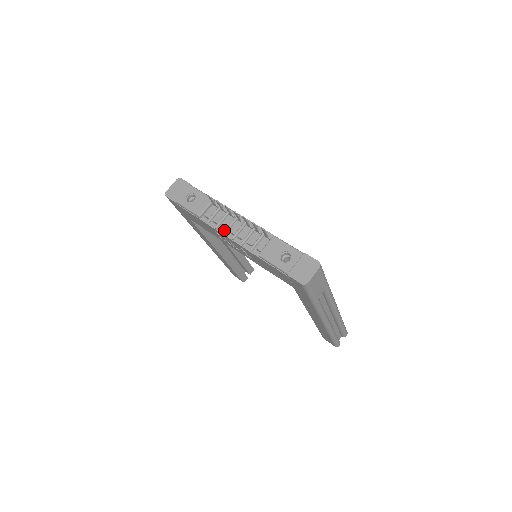
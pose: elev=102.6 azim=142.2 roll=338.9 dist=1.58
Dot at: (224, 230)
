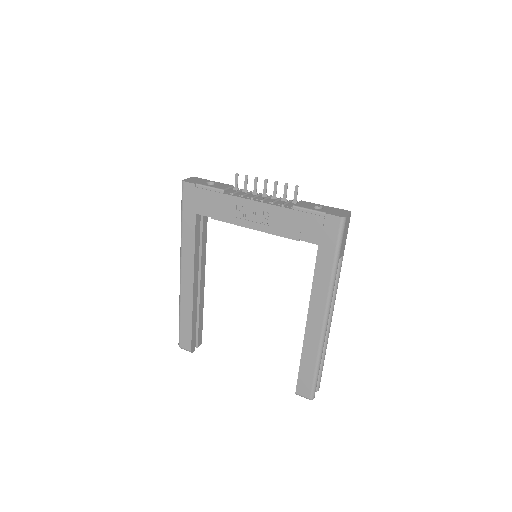
Dot at: (252, 197)
